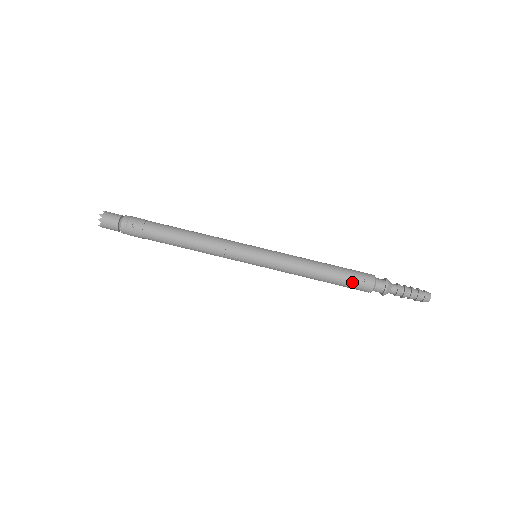
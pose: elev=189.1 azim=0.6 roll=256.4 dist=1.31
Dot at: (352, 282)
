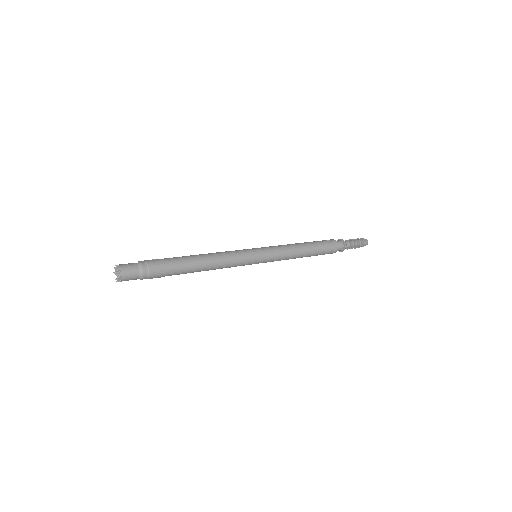
Dot at: (324, 243)
